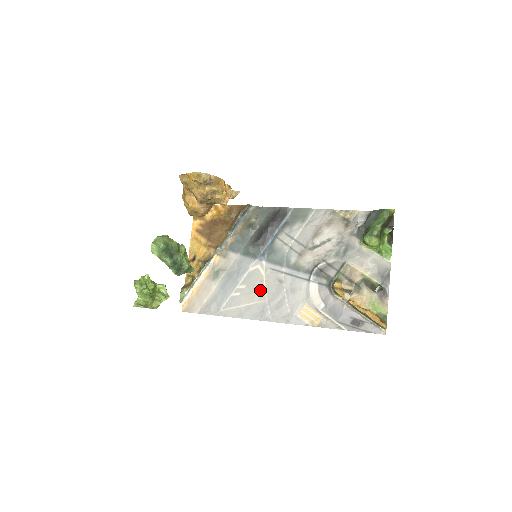
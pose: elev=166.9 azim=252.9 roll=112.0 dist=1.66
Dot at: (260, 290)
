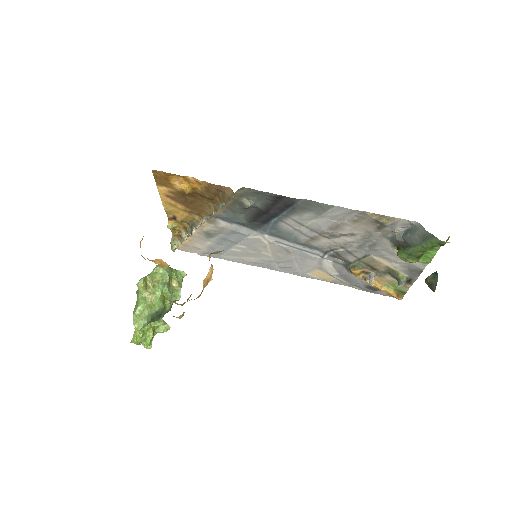
Dot at: (264, 252)
